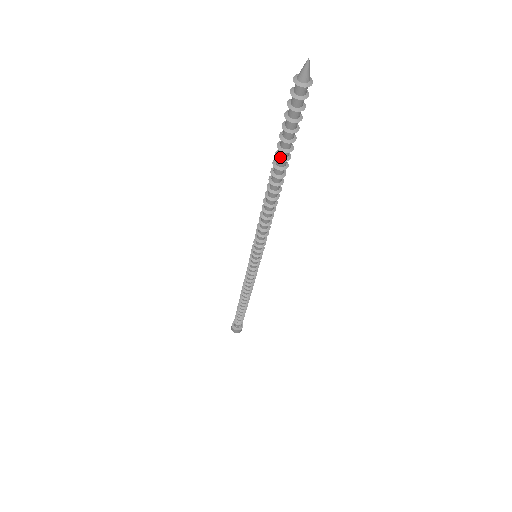
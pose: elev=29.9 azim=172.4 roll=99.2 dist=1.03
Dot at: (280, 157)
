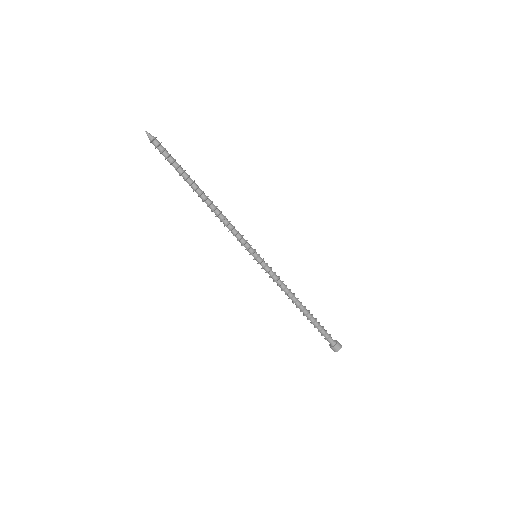
Dot at: (184, 179)
